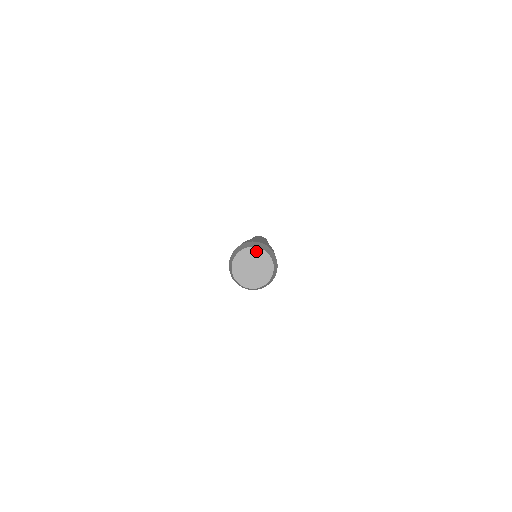
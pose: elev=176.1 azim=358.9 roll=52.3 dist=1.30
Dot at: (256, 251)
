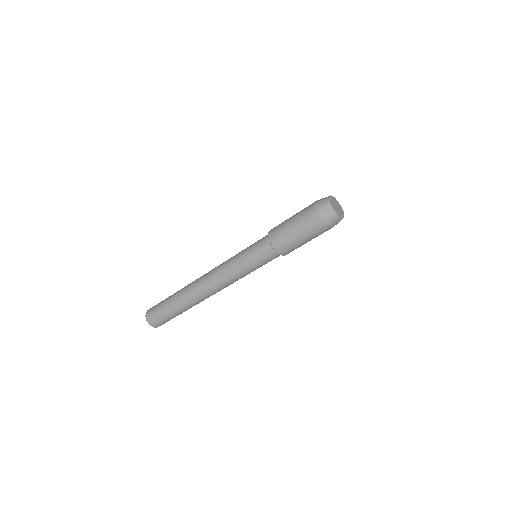
Dot at: (340, 206)
